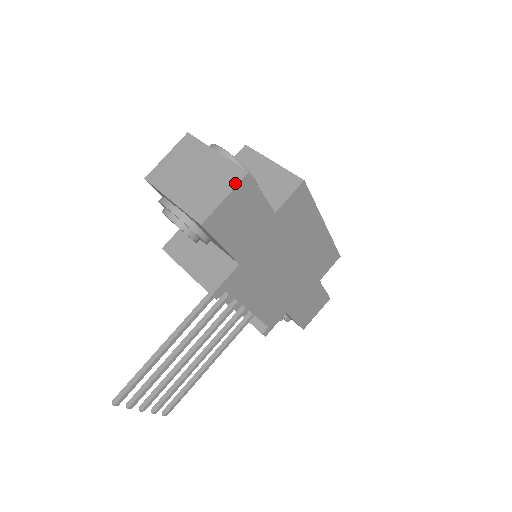
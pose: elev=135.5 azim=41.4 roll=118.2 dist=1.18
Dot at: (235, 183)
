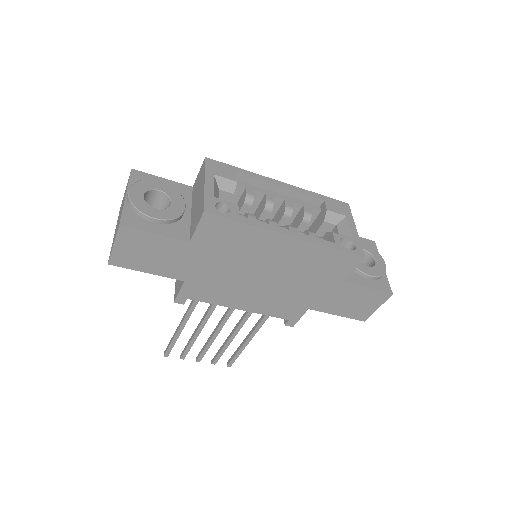
Dot at: (117, 232)
